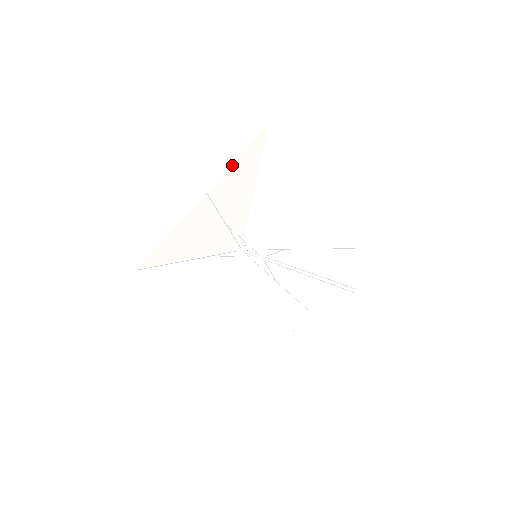
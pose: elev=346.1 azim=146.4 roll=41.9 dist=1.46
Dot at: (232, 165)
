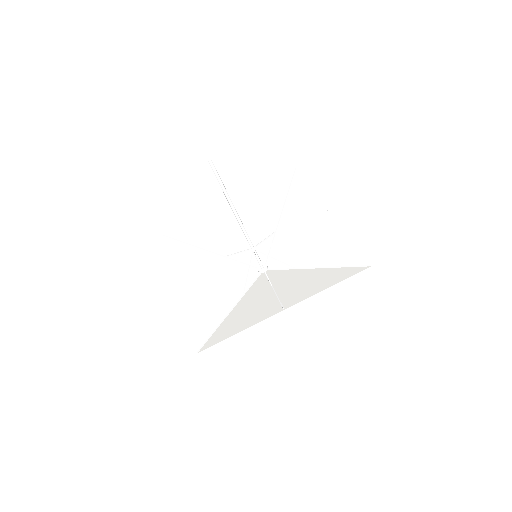
Dot at: (256, 190)
